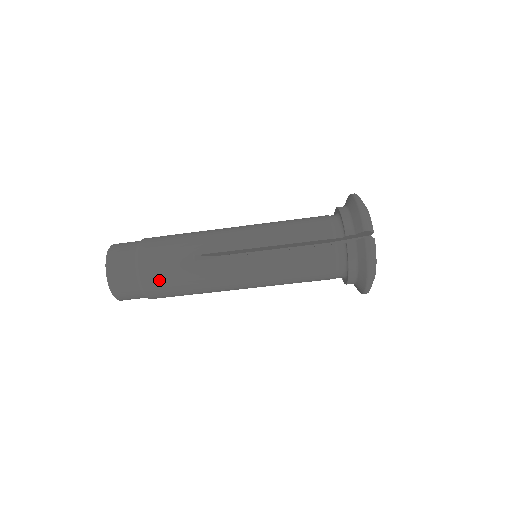
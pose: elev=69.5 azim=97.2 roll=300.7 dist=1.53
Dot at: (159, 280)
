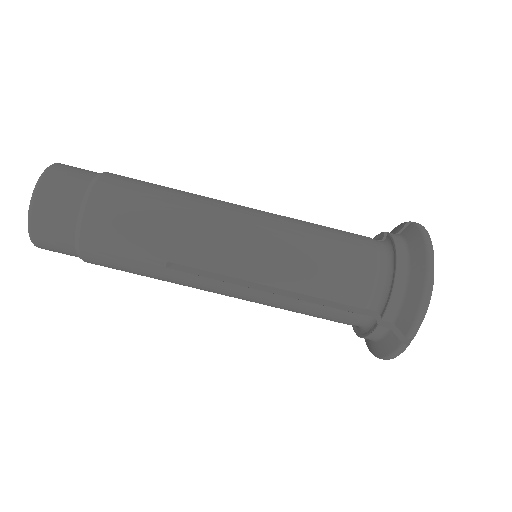
Dot at: (109, 265)
